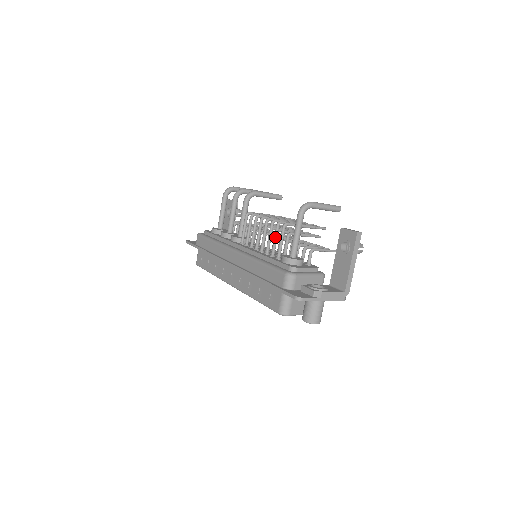
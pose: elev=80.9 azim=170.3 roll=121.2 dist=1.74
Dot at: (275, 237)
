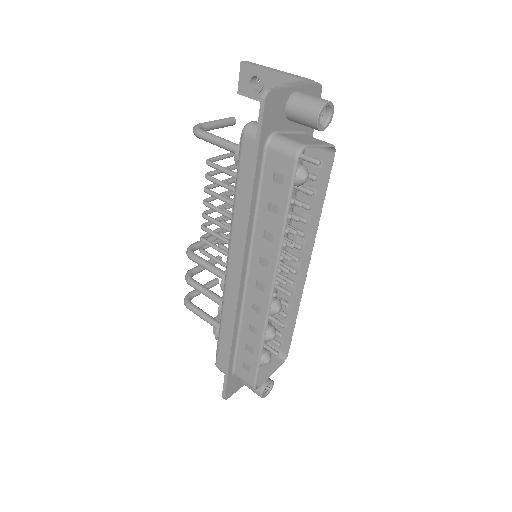
Dot at: (219, 183)
